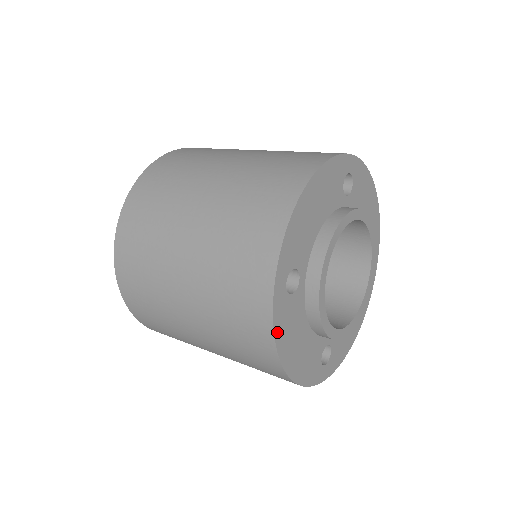
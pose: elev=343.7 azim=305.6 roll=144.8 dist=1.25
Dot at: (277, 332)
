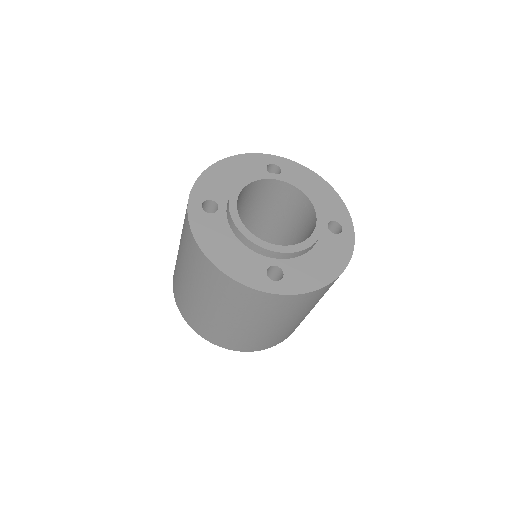
Dot at: (195, 230)
